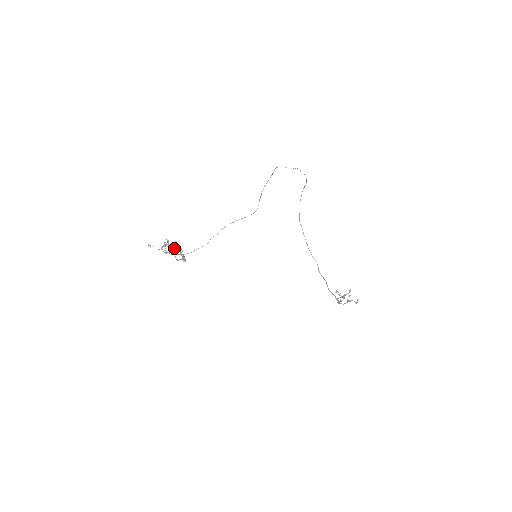
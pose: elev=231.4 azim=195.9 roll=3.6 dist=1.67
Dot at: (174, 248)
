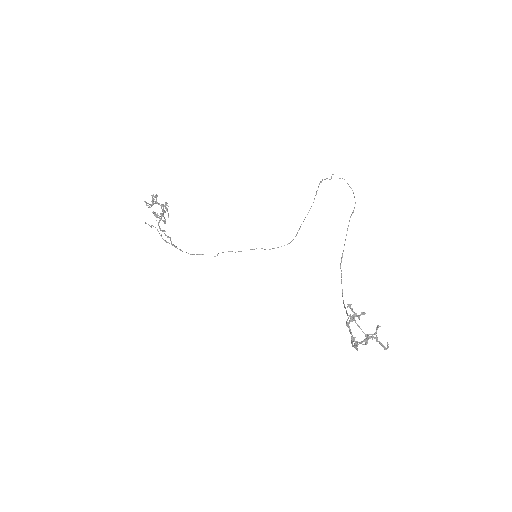
Dot at: (165, 221)
